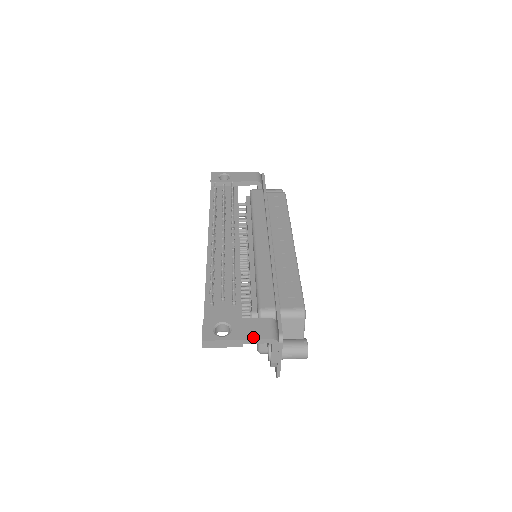
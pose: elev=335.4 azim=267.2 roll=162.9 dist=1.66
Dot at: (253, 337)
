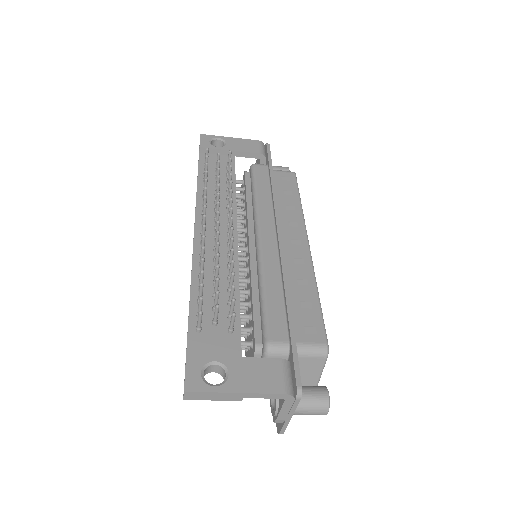
Dot at: (260, 390)
